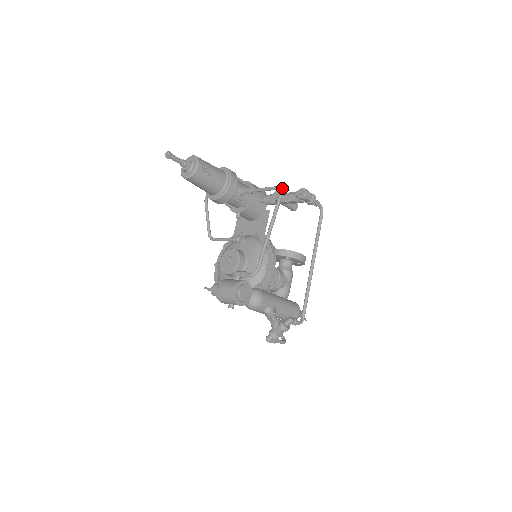
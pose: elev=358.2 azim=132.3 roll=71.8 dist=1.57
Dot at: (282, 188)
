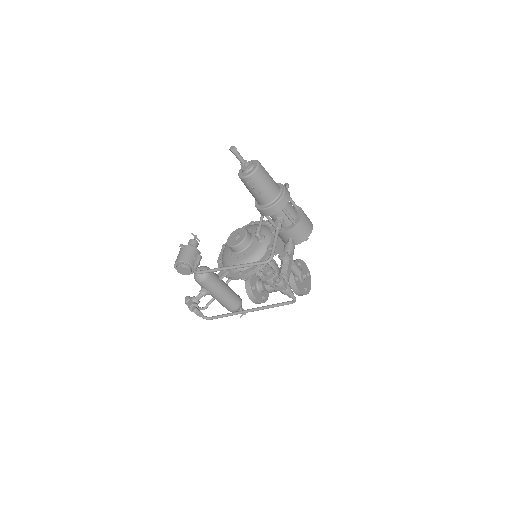
Dot at: (270, 261)
